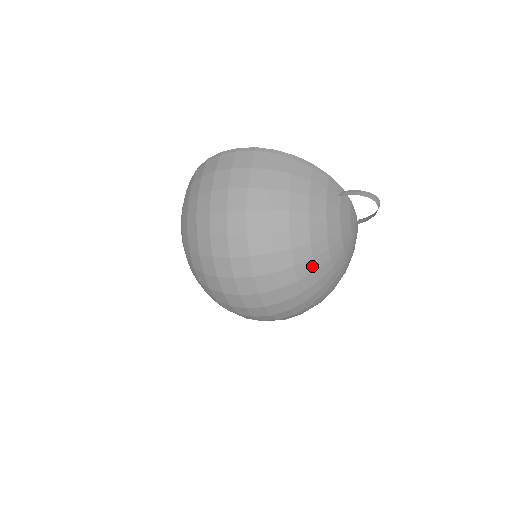
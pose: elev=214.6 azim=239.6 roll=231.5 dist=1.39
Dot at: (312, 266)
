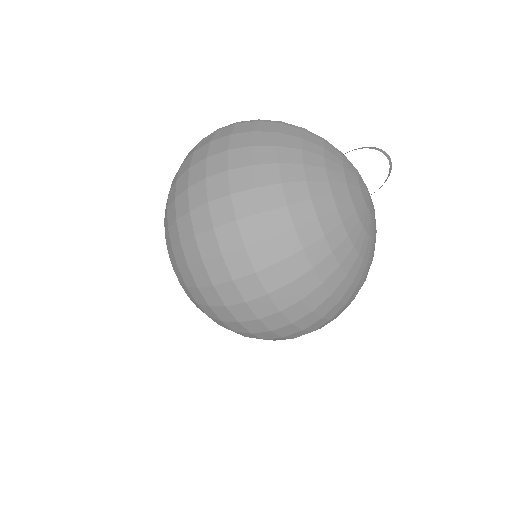
Dot at: (319, 229)
